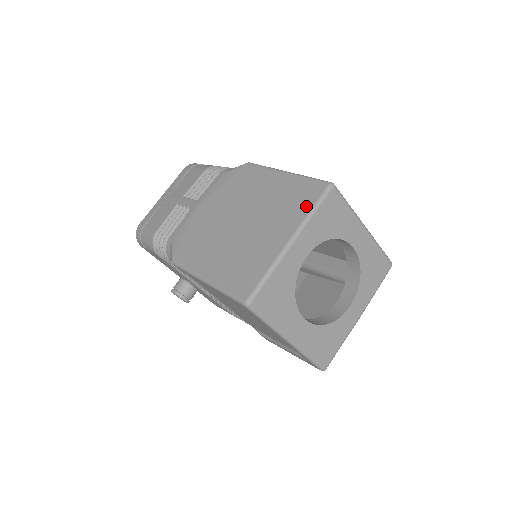
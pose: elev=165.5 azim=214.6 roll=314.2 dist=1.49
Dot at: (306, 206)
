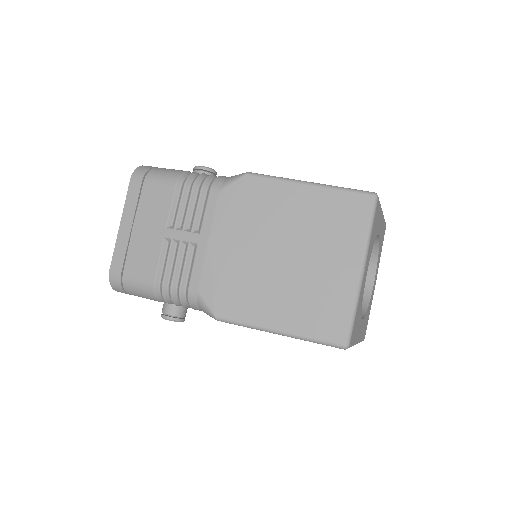
Dot at: (361, 227)
